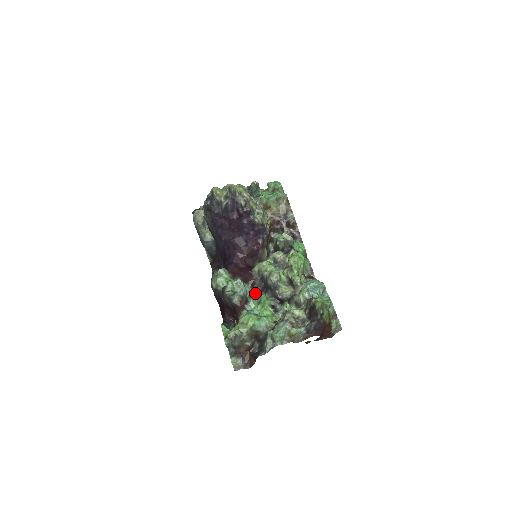
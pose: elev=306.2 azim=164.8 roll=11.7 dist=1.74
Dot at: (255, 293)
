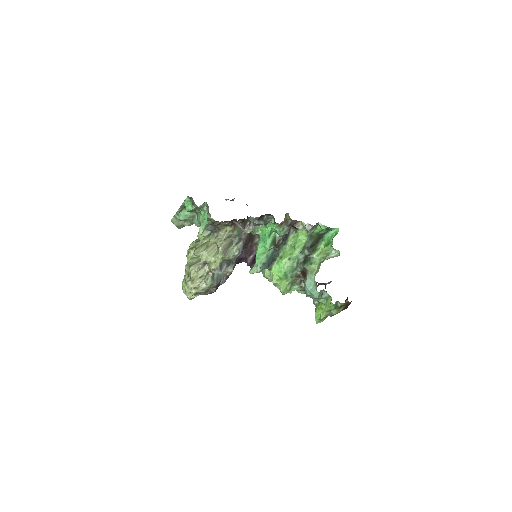
Dot at: occluded
